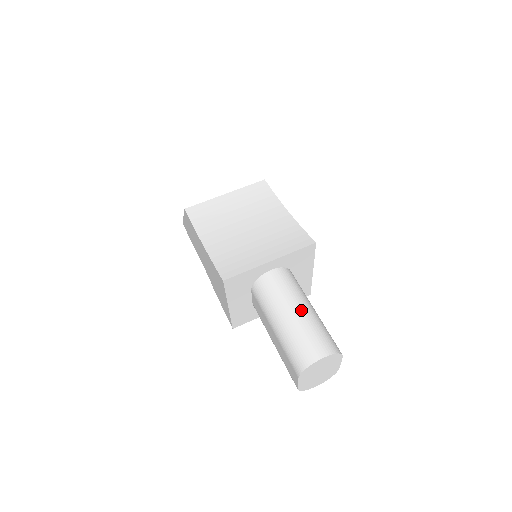
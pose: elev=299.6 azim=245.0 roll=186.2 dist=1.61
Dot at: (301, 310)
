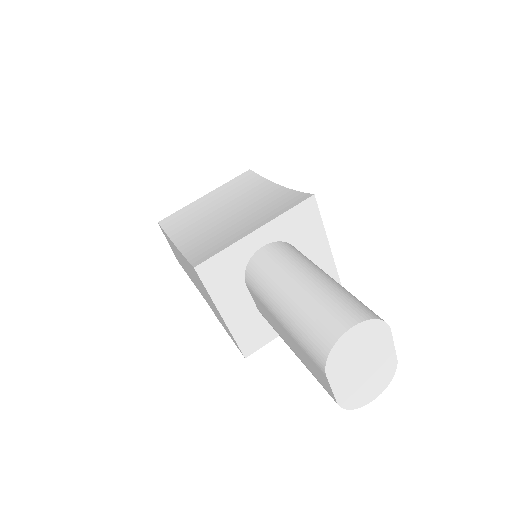
Dot at: (309, 278)
